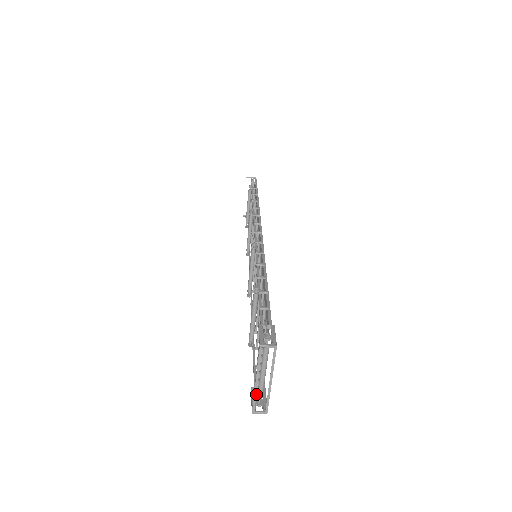
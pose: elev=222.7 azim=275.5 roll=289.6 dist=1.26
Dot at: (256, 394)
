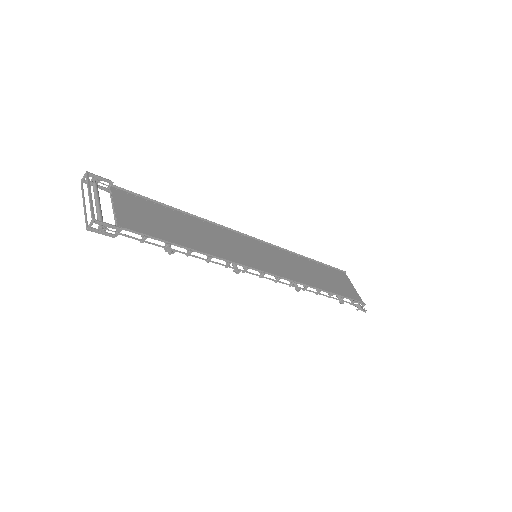
Dot at: (85, 213)
